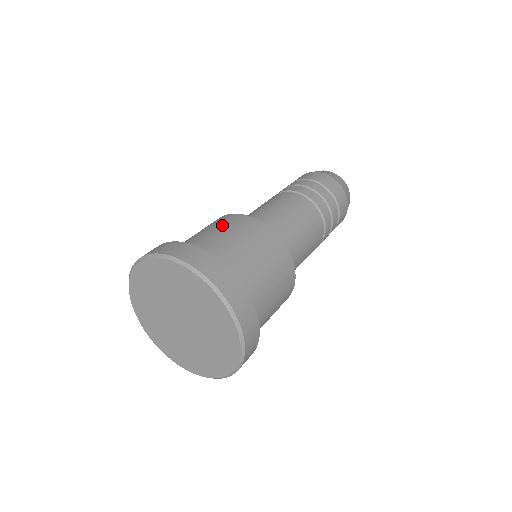
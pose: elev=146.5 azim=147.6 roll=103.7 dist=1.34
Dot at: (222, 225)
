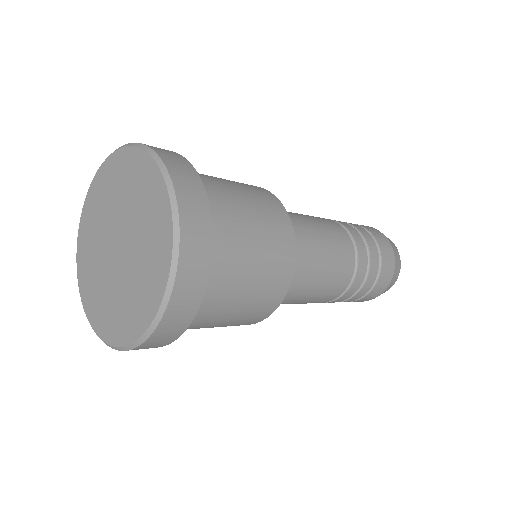
Dot at: (237, 182)
